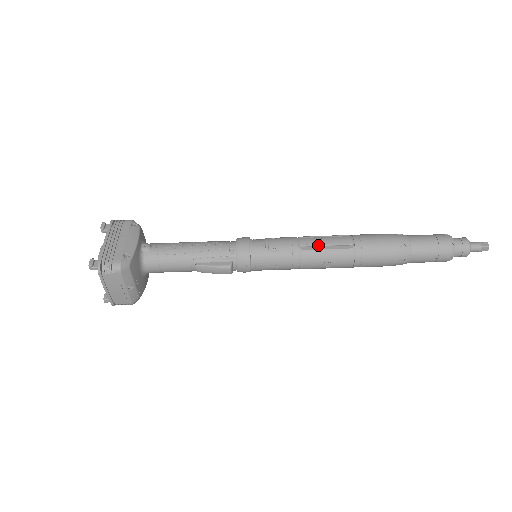
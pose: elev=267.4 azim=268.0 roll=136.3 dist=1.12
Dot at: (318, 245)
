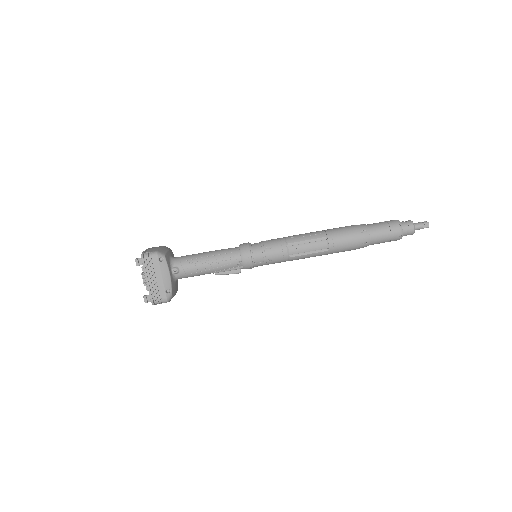
Dot at: (302, 253)
